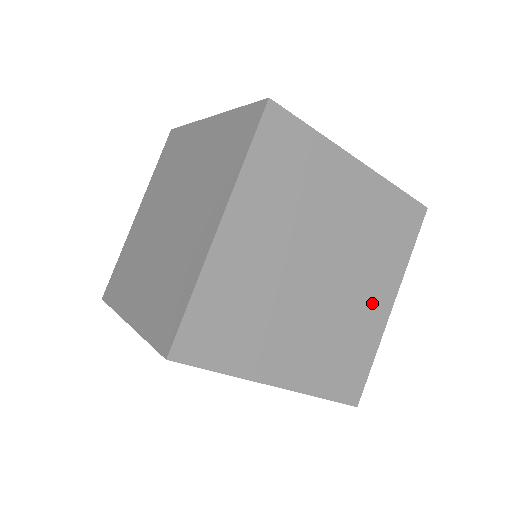
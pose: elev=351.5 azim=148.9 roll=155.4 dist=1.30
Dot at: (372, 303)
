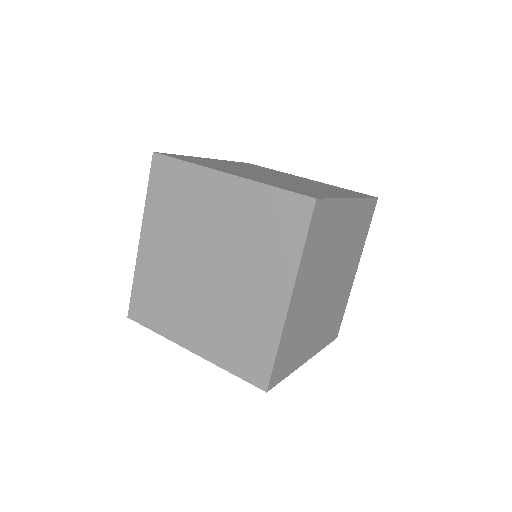
Dot at: (348, 278)
